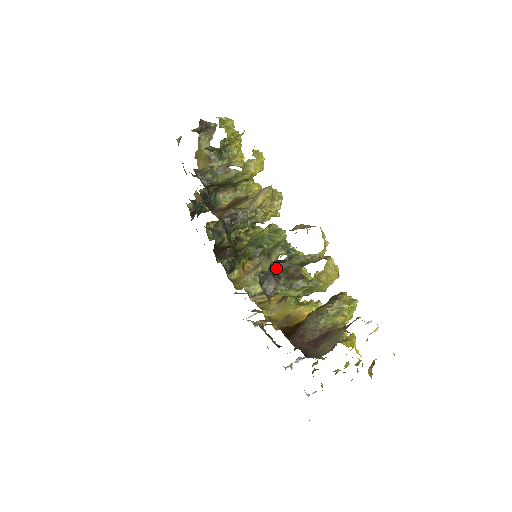
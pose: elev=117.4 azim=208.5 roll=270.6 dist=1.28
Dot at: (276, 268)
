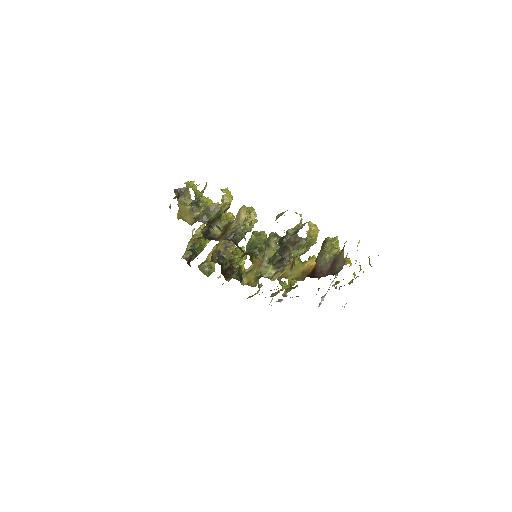
Dot at: (282, 243)
